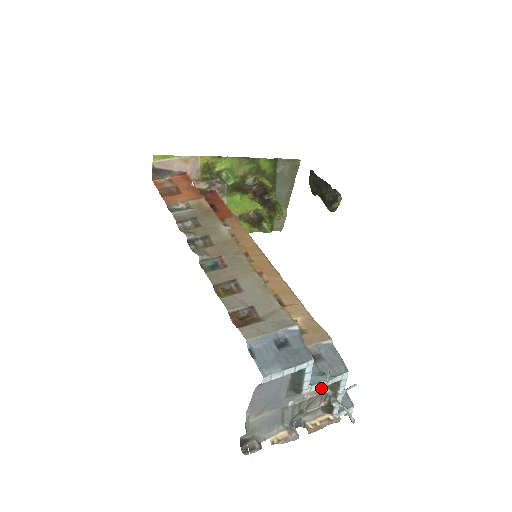
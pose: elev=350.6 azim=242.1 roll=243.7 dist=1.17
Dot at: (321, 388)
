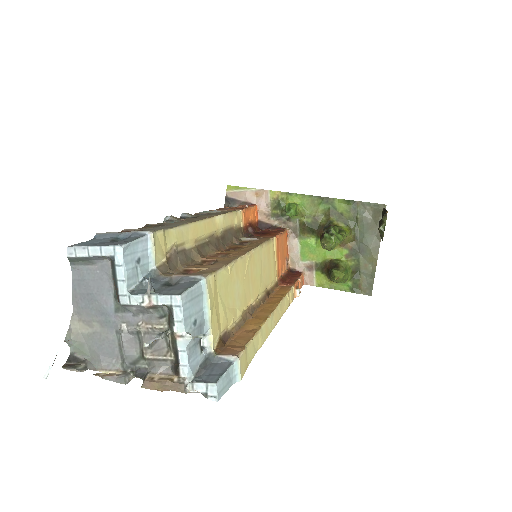
Dot at: (142, 303)
